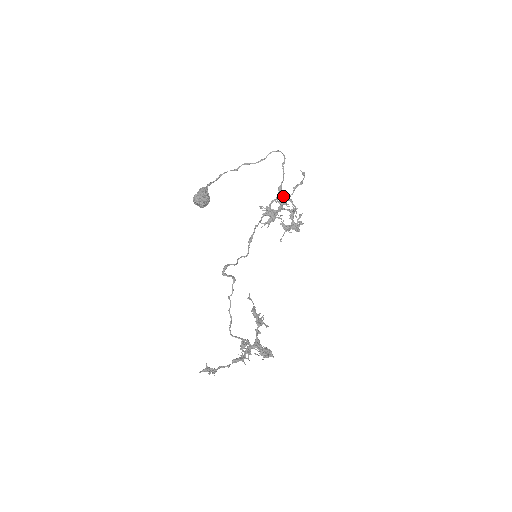
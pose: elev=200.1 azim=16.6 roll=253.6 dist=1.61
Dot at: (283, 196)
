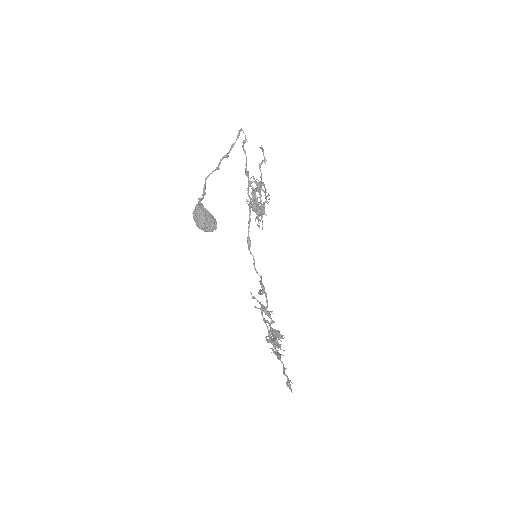
Dot at: (259, 182)
